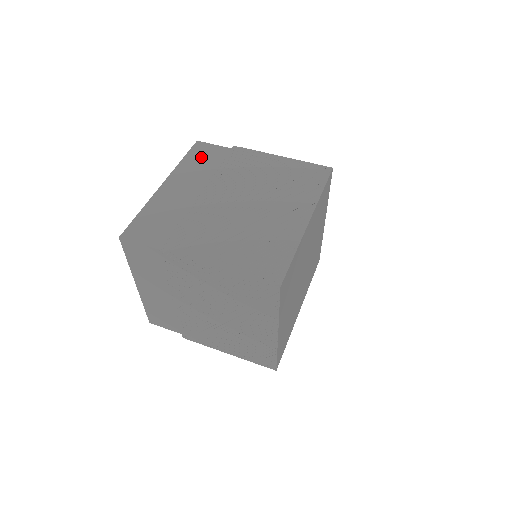
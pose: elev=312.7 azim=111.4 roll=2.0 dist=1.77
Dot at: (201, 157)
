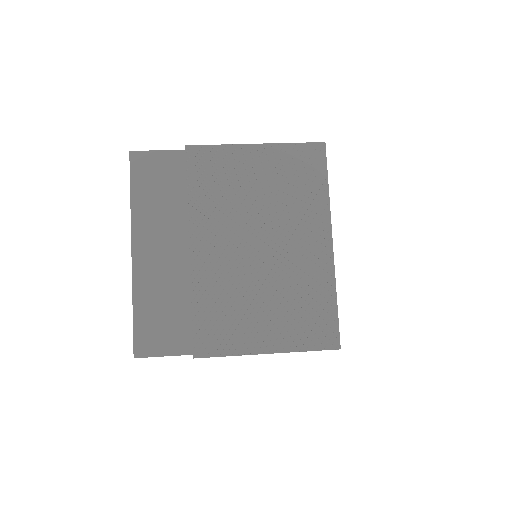
Dot at: (153, 183)
